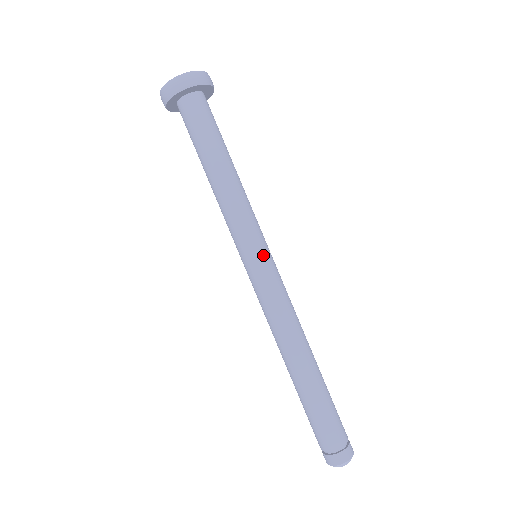
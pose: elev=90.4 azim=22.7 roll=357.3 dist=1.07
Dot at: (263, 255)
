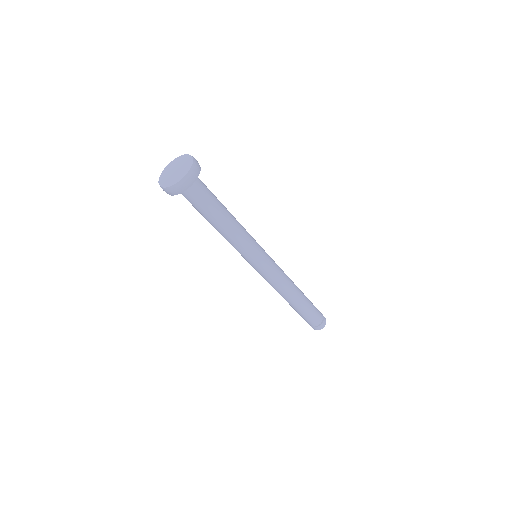
Dot at: (260, 263)
